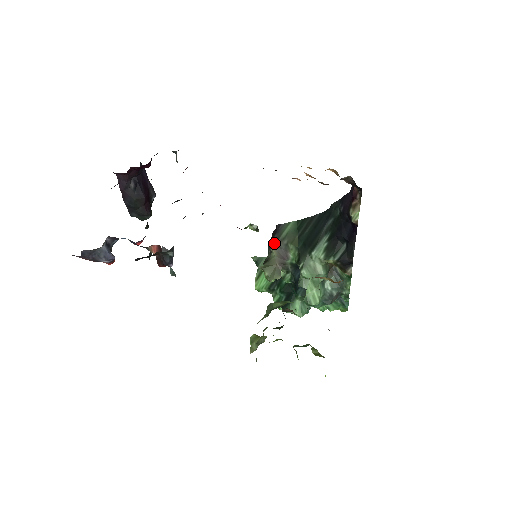
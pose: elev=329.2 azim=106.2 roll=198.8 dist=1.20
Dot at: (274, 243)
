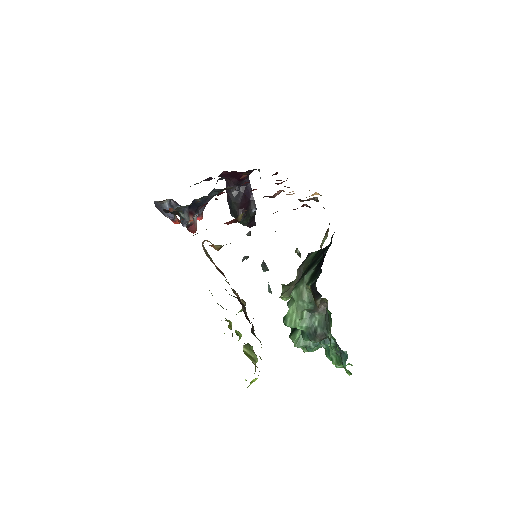
Dot at: (299, 267)
